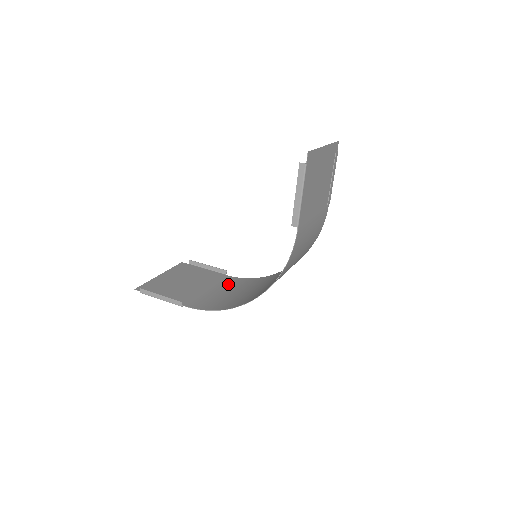
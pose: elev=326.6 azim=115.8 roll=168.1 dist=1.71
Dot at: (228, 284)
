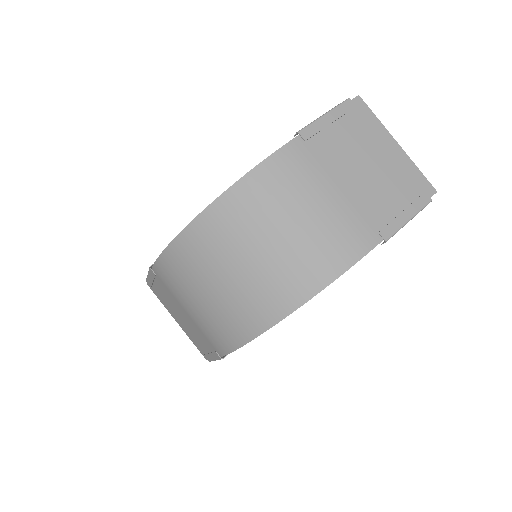
Dot at: (209, 331)
